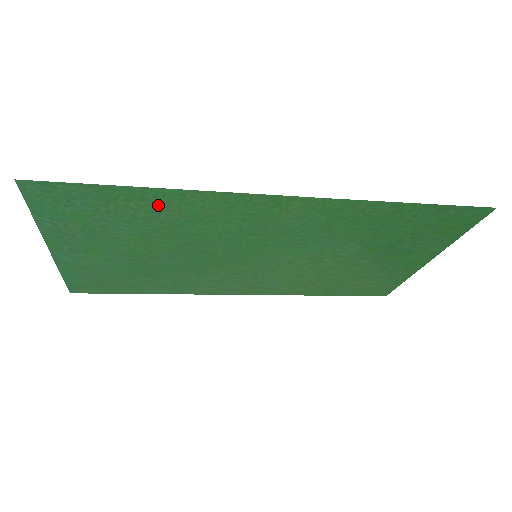
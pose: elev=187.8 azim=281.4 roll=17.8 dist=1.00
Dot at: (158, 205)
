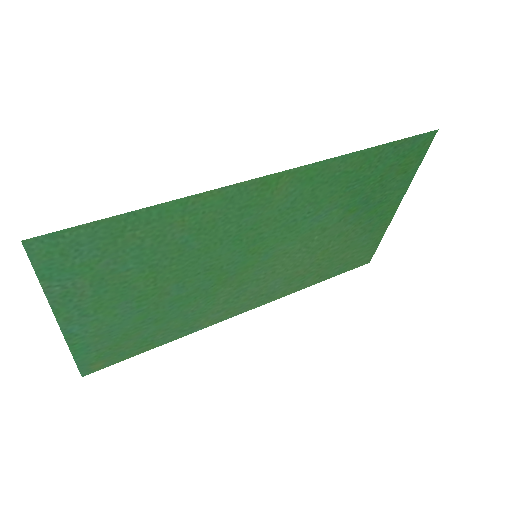
Dot at: (163, 225)
